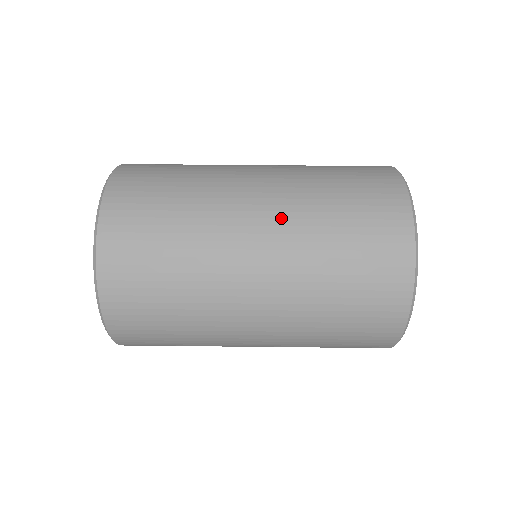
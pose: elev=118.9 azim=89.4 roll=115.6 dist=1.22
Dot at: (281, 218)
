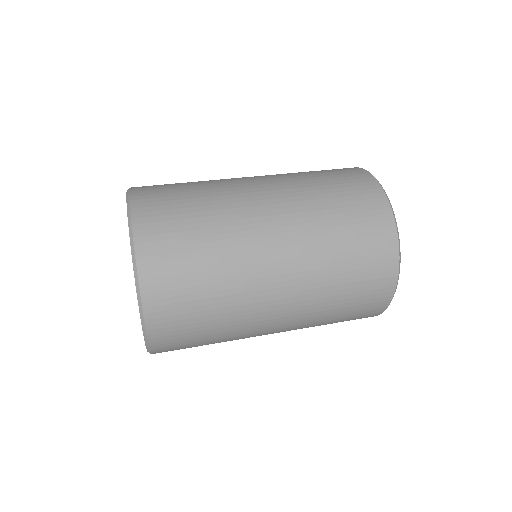
Dot at: (289, 213)
